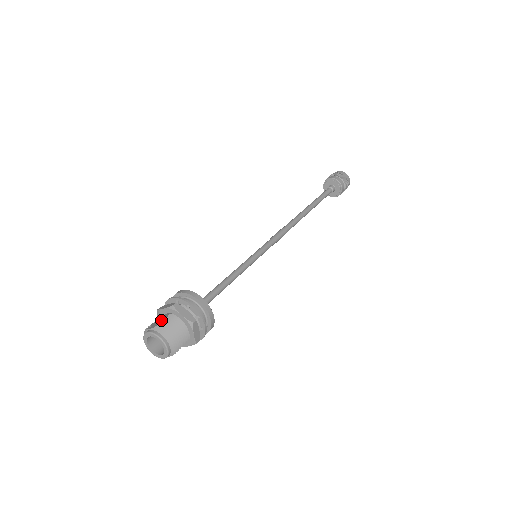
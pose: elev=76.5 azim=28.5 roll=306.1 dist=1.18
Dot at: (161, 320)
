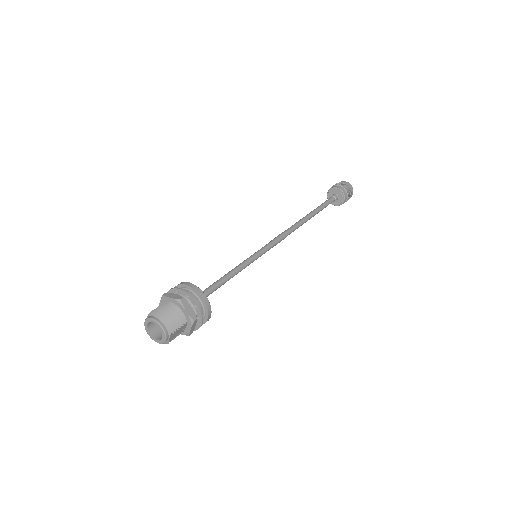
Dot at: occluded
